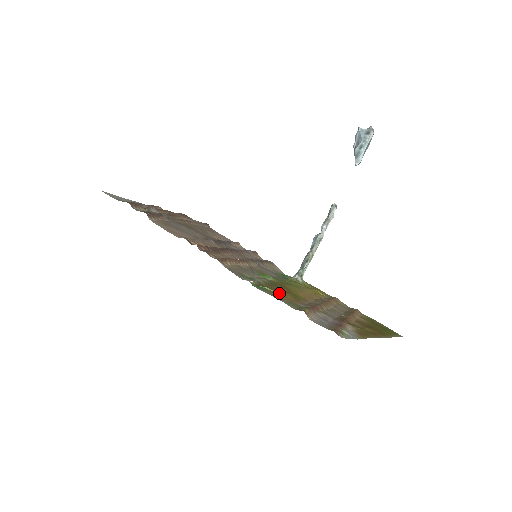
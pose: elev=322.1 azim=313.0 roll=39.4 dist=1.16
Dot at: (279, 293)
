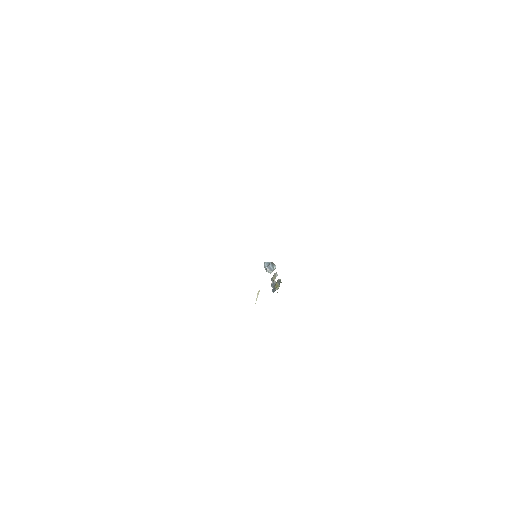
Dot at: occluded
